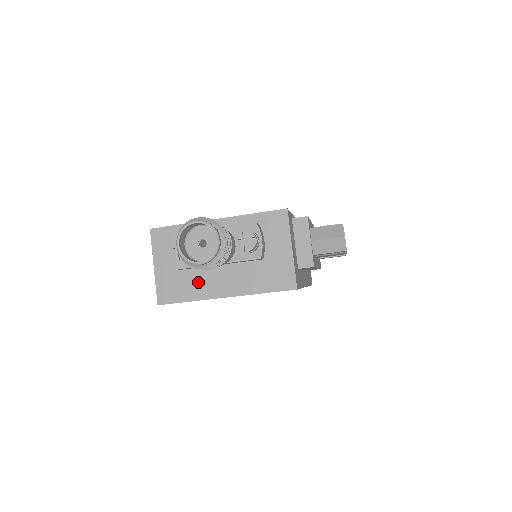
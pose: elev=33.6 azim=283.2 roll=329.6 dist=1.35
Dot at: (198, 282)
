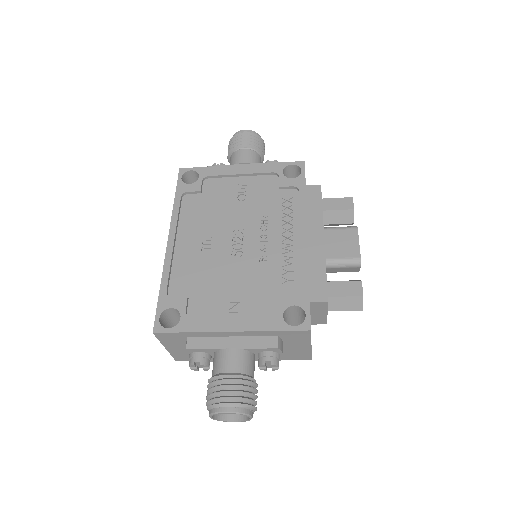
Dot at: occluded
